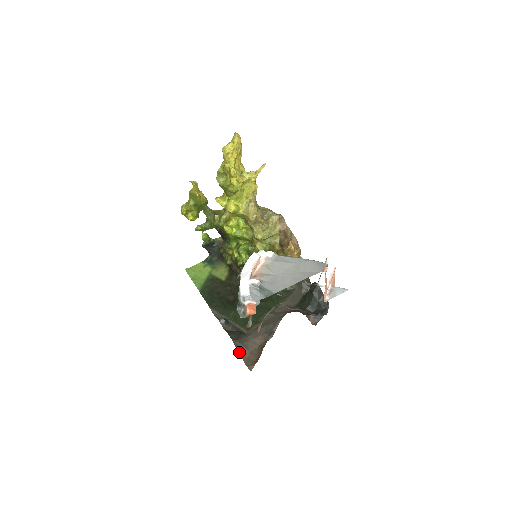
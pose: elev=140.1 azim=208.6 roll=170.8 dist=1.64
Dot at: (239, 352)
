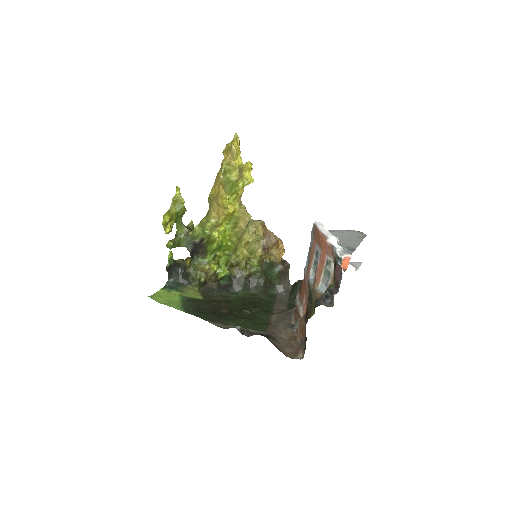
Dot at: (277, 348)
